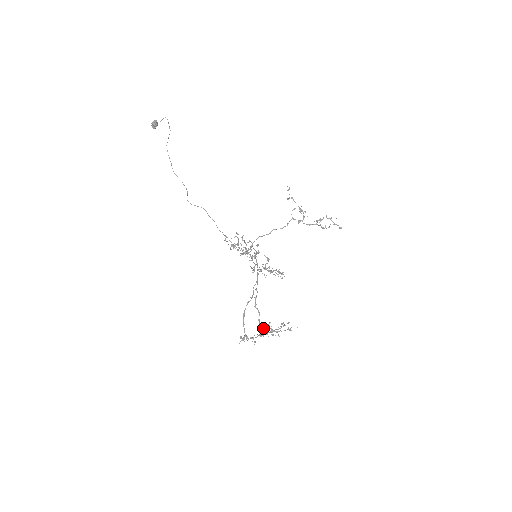
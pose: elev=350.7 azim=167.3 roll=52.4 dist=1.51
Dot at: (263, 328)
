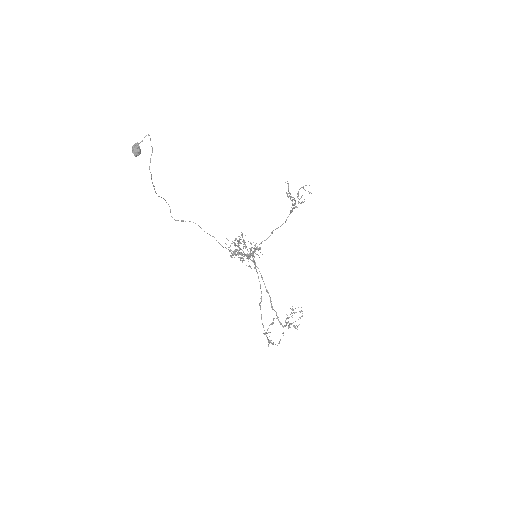
Dot at: (288, 328)
